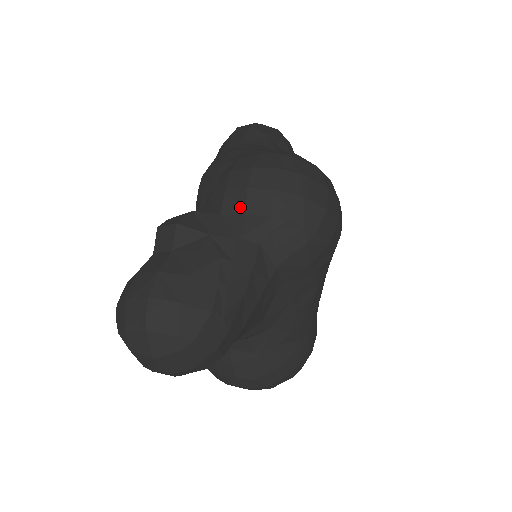
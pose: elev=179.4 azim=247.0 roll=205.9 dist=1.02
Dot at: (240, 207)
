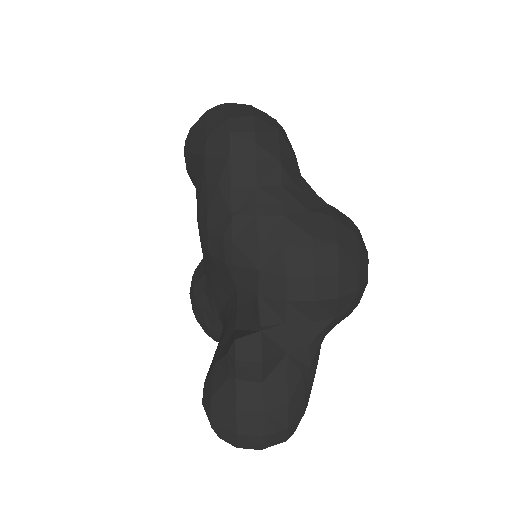
Dot at: (305, 316)
